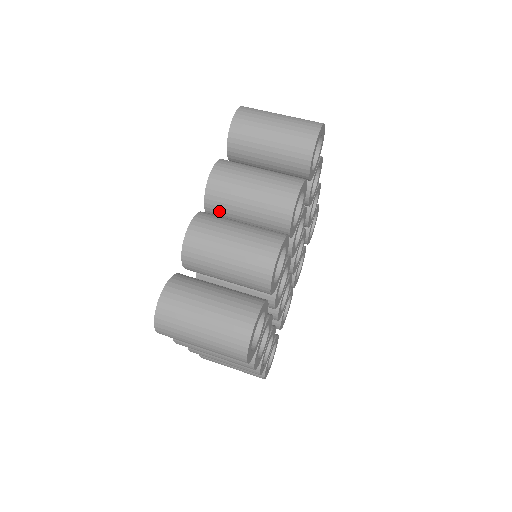
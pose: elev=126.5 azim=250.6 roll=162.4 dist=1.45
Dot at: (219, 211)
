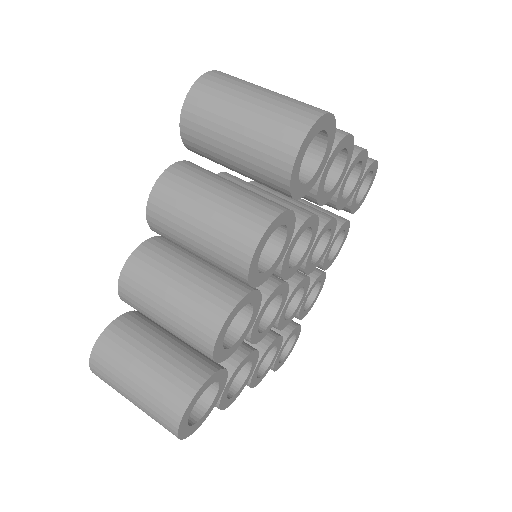
Dot at: (170, 240)
